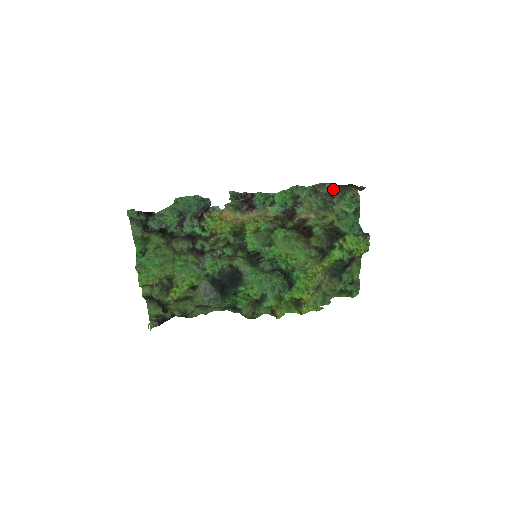
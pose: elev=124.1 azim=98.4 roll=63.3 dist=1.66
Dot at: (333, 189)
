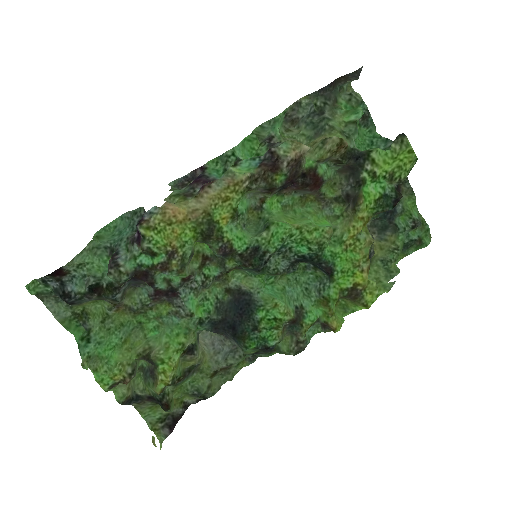
Dot at: (315, 101)
